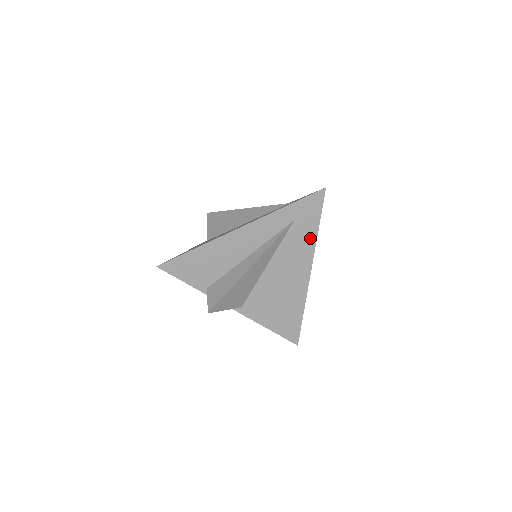
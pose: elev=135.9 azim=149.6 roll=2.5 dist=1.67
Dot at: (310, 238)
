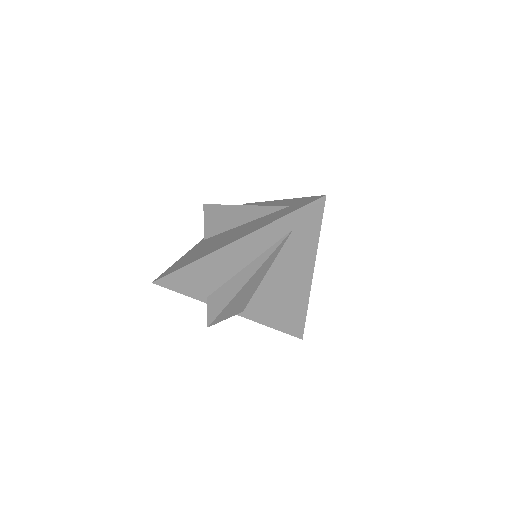
Dot at: (311, 245)
